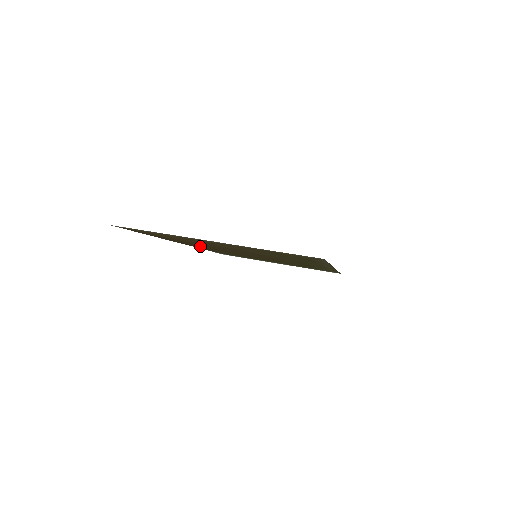
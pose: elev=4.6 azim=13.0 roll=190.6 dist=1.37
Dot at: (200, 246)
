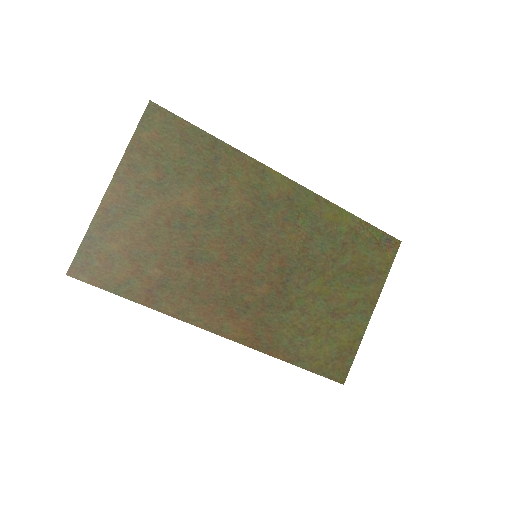
Dot at: (220, 307)
